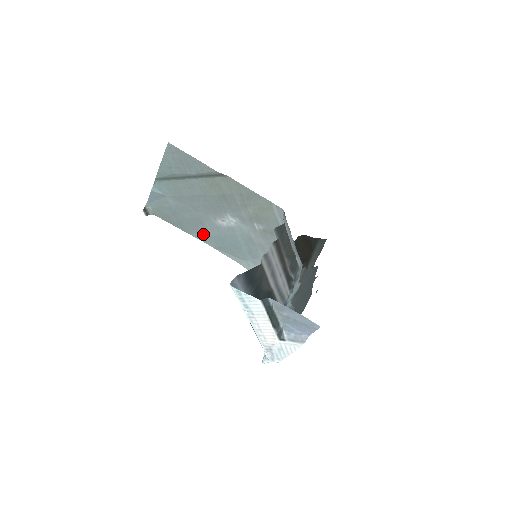
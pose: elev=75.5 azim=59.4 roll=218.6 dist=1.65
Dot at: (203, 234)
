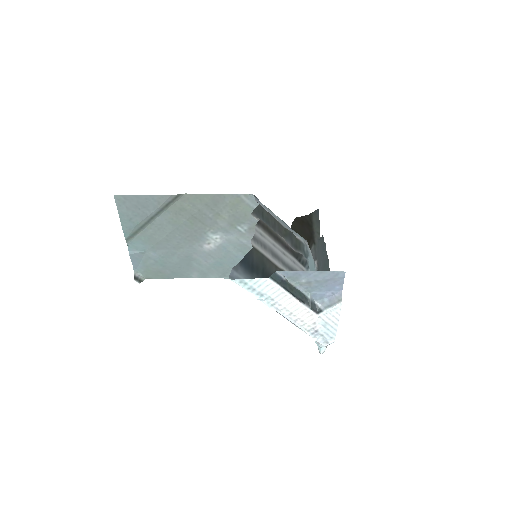
Dot at: (201, 270)
